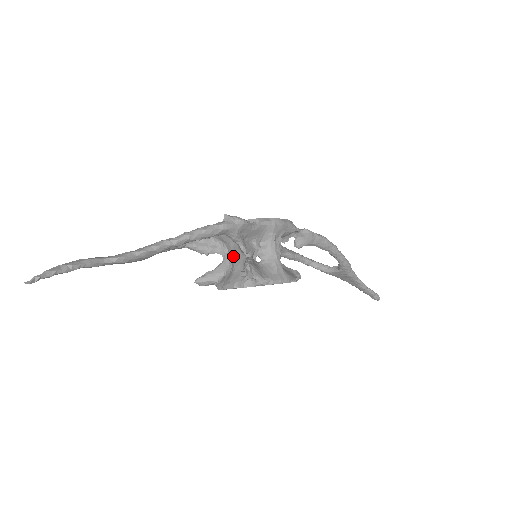
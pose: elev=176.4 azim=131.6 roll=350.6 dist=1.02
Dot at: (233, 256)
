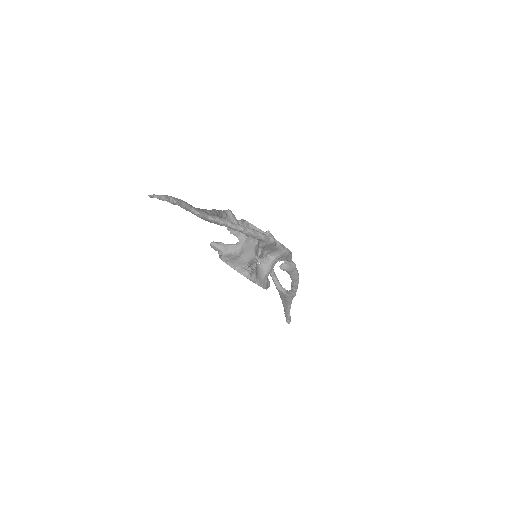
Dot at: (246, 248)
